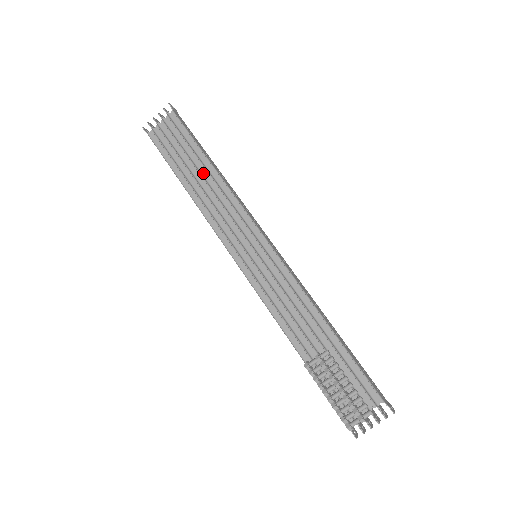
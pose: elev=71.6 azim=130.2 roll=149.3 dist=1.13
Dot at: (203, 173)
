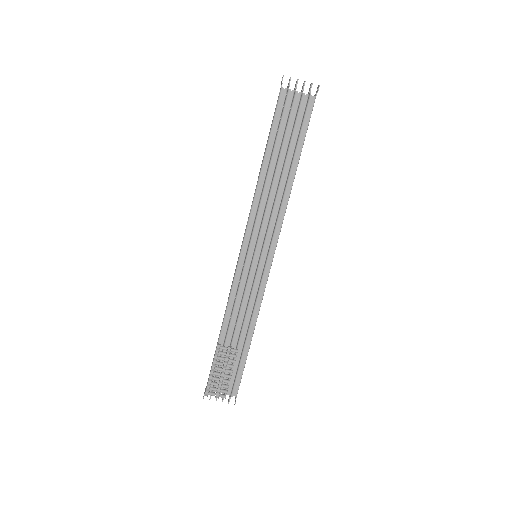
Dot at: (285, 170)
